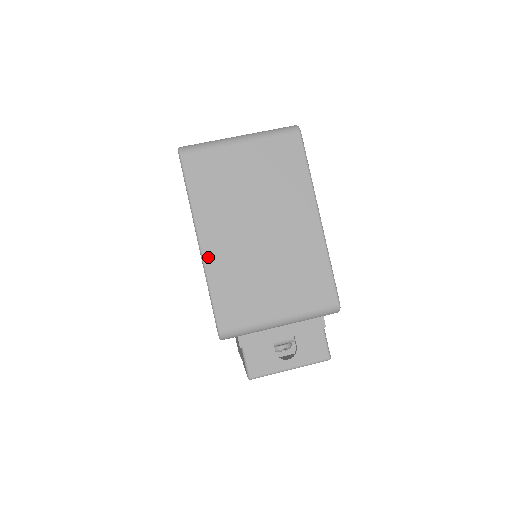
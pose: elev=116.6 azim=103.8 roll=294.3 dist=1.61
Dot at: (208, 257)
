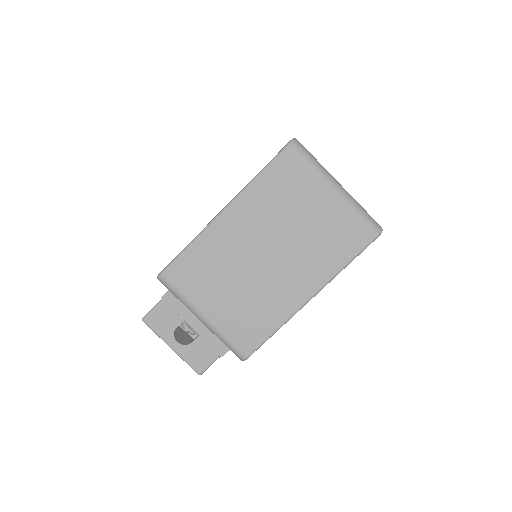
Dot at: (216, 226)
